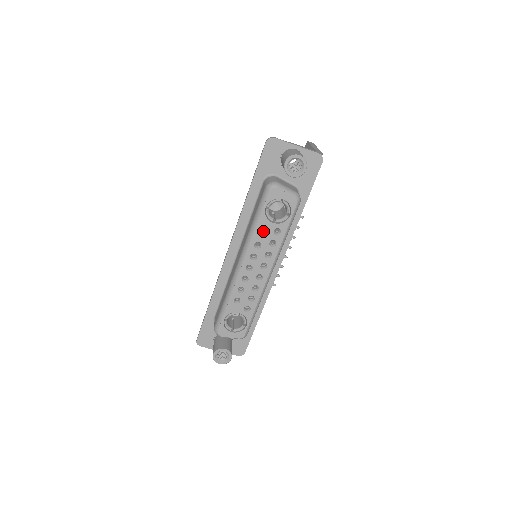
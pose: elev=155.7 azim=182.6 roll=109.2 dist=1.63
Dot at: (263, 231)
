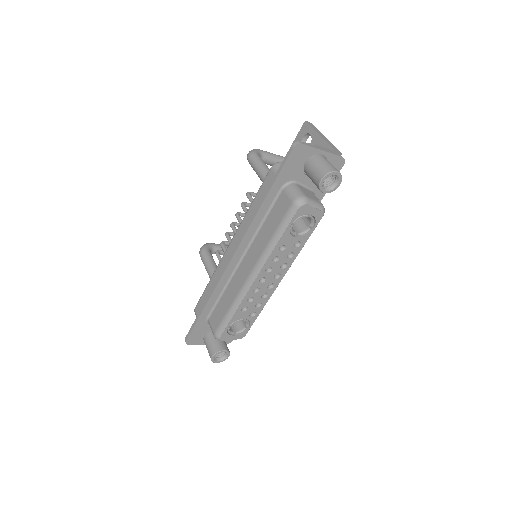
Dot at: occluded
